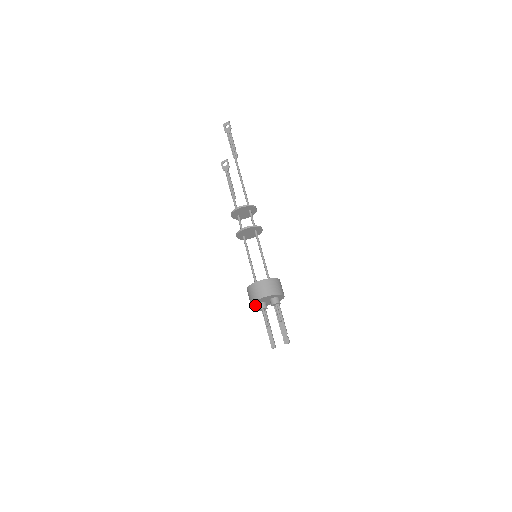
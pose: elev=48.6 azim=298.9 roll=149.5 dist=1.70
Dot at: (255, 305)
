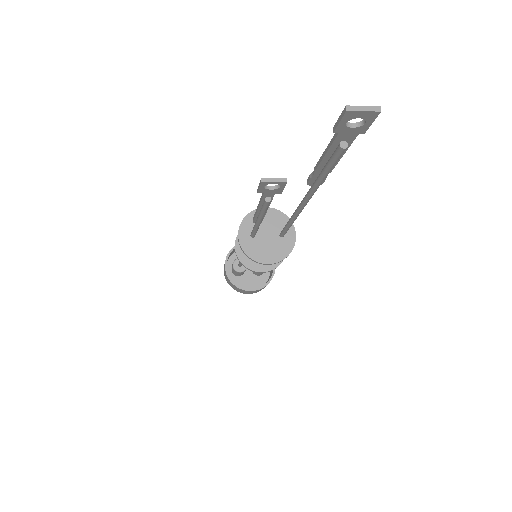
Dot at: (228, 271)
